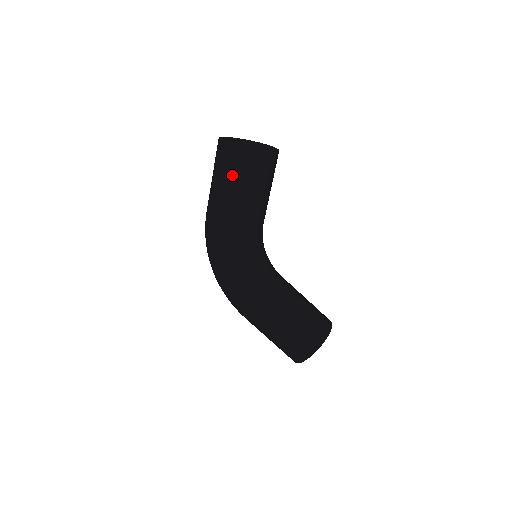
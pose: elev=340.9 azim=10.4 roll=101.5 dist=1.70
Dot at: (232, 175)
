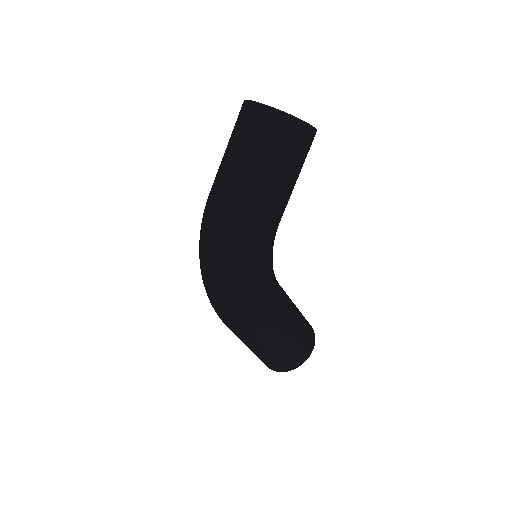
Dot at: (285, 156)
